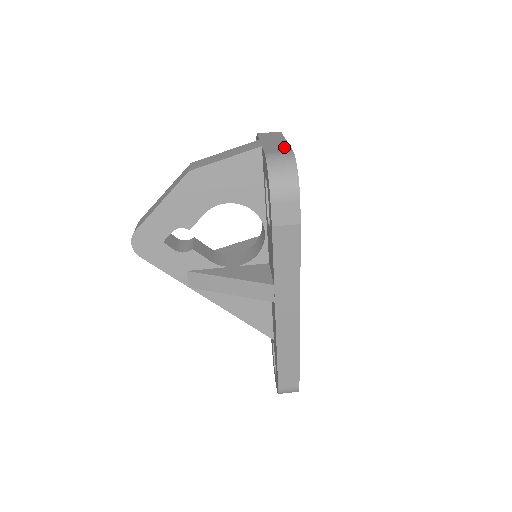
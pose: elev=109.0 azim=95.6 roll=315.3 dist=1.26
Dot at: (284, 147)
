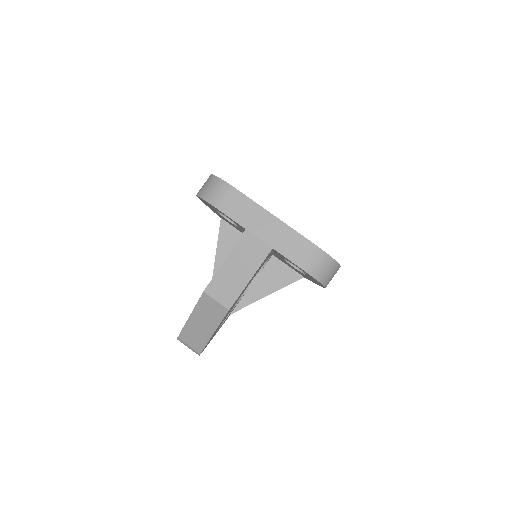
Dot at: (297, 240)
